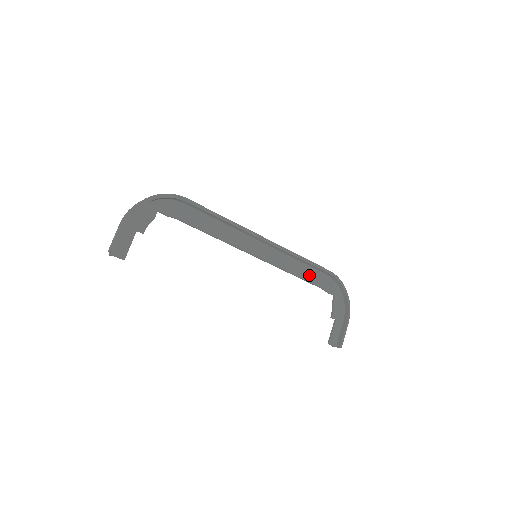
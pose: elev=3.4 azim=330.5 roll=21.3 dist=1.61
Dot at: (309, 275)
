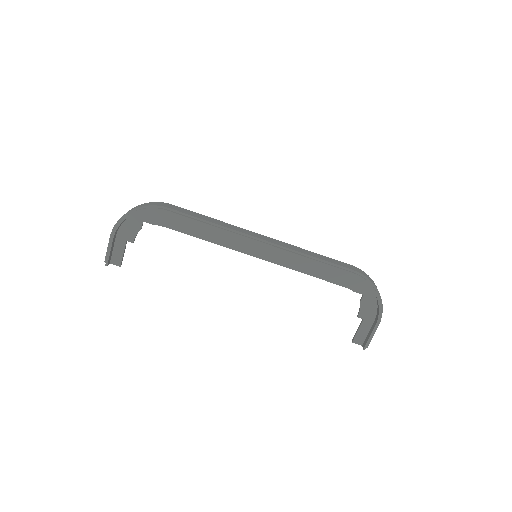
Dot at: (326, 273)
